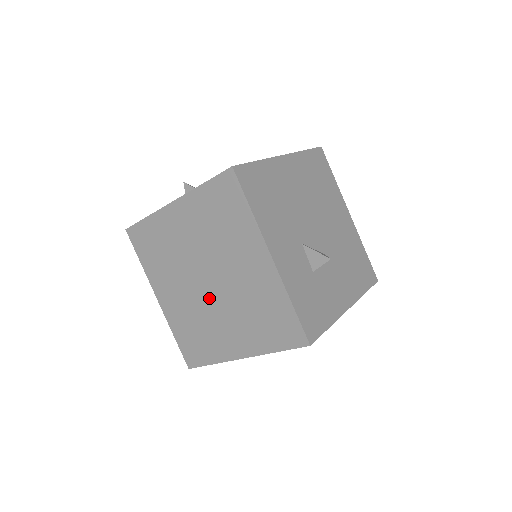
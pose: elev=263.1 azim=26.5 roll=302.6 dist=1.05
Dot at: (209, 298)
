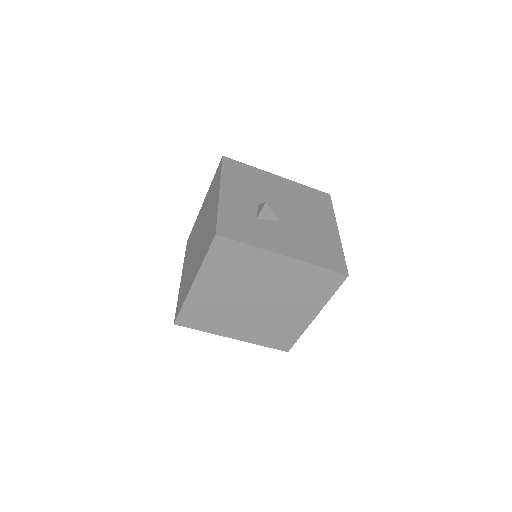
Dot at: (196, 251)
